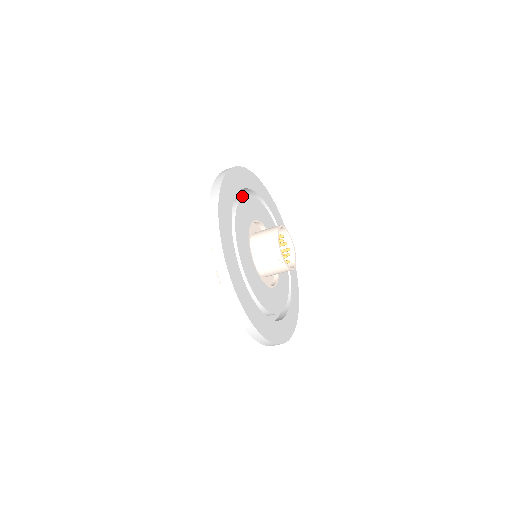
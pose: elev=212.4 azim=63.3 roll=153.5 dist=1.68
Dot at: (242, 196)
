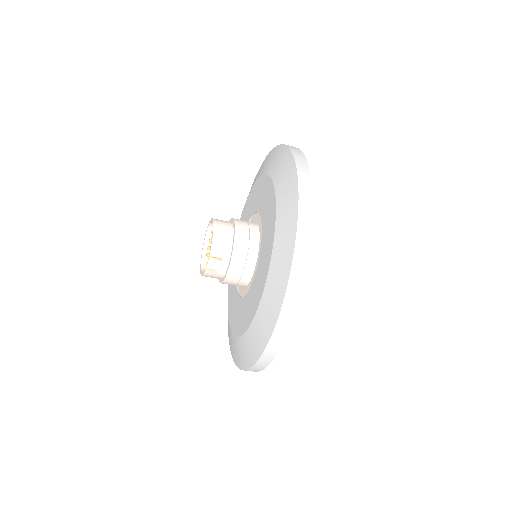
Dot at: occluded
